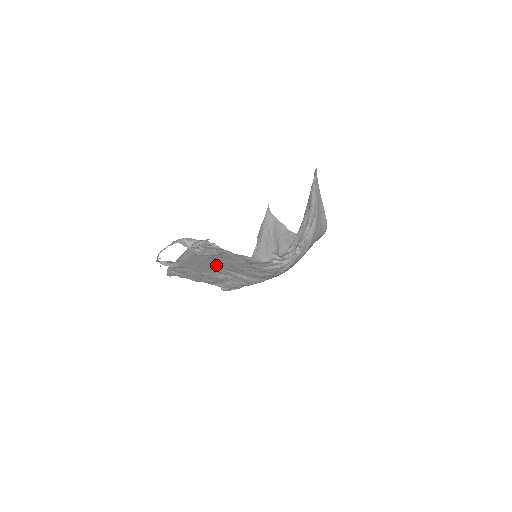
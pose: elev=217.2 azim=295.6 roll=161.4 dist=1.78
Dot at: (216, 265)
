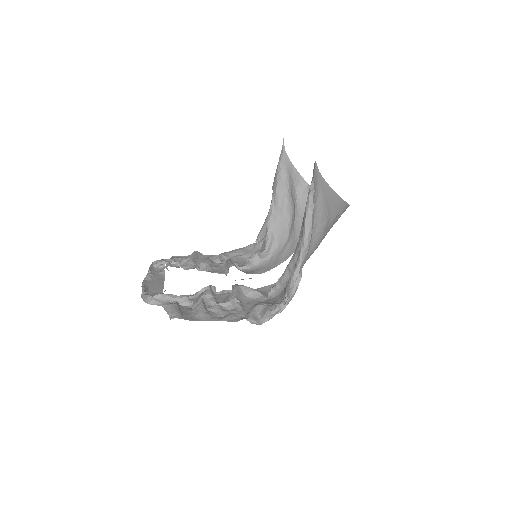
Dot at: occluded
